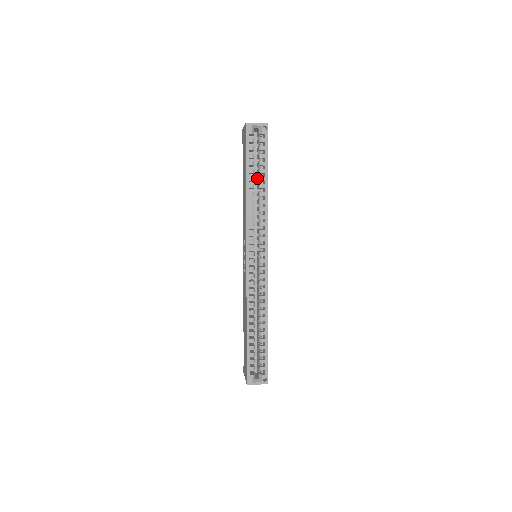
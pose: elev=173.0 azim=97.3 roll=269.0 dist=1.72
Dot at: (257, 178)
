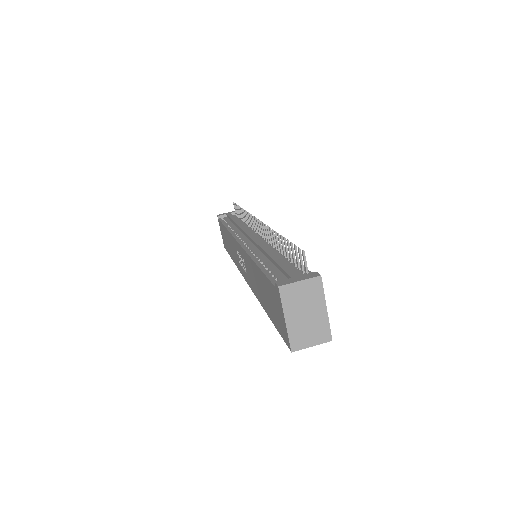
Dot at: occluded
